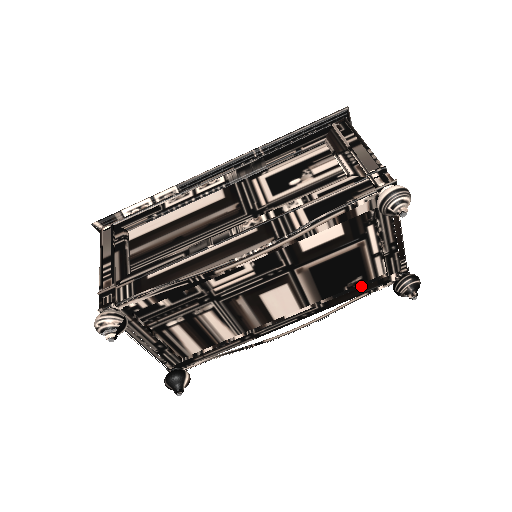
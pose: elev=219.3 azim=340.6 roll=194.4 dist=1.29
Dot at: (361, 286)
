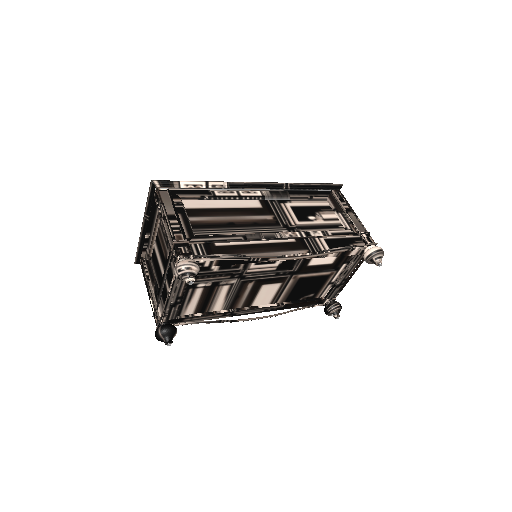
Dot at: (310, 300)
